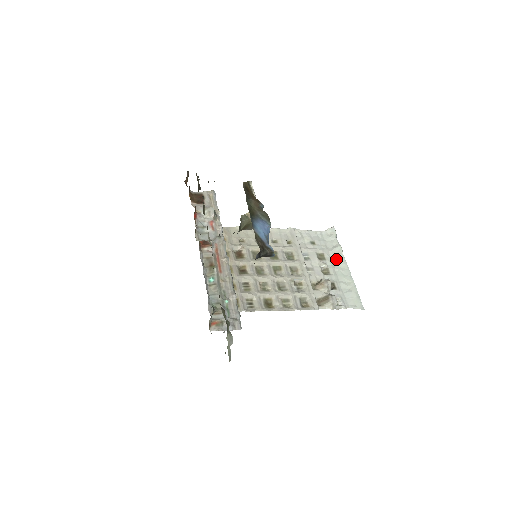
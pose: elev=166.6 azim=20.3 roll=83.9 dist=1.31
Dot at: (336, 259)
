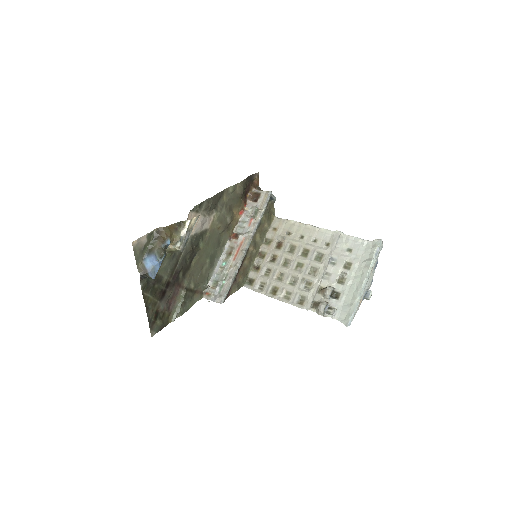
Dot at: (360, 272)
